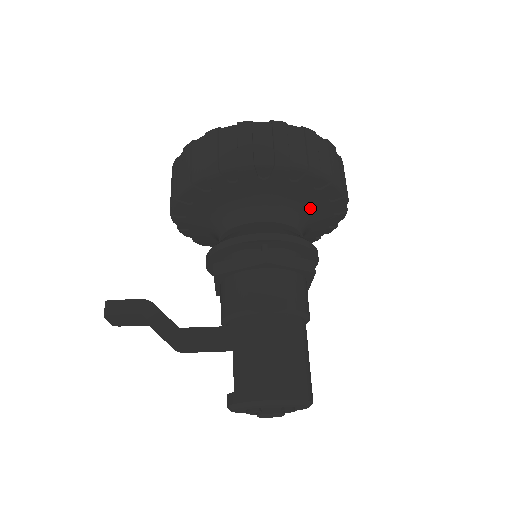
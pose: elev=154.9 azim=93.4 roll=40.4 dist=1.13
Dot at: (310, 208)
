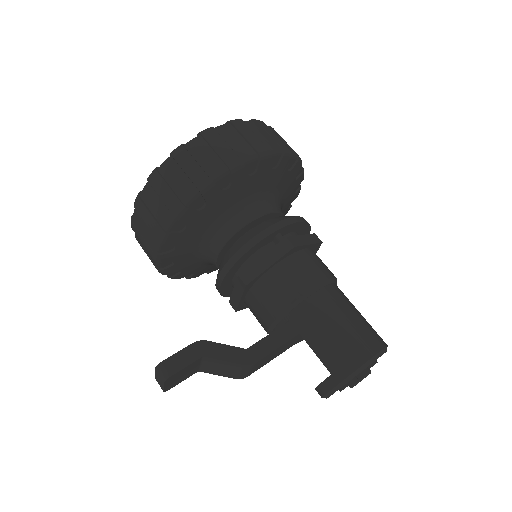
Dot at: (283, 192)
